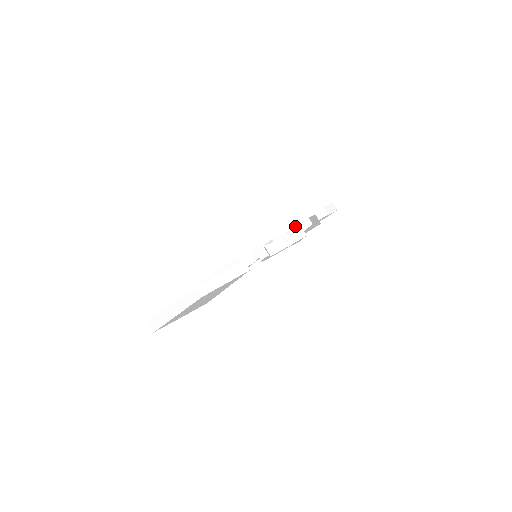
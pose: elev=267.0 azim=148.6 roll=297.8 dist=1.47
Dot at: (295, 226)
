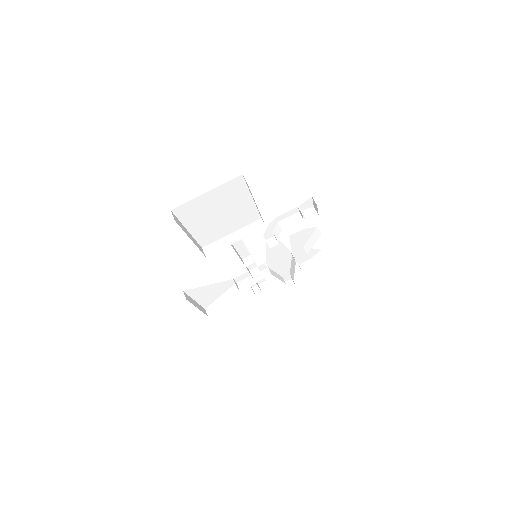
Dot at: occluded
